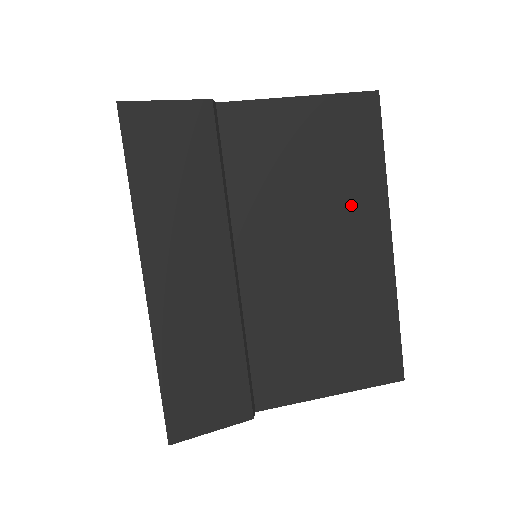
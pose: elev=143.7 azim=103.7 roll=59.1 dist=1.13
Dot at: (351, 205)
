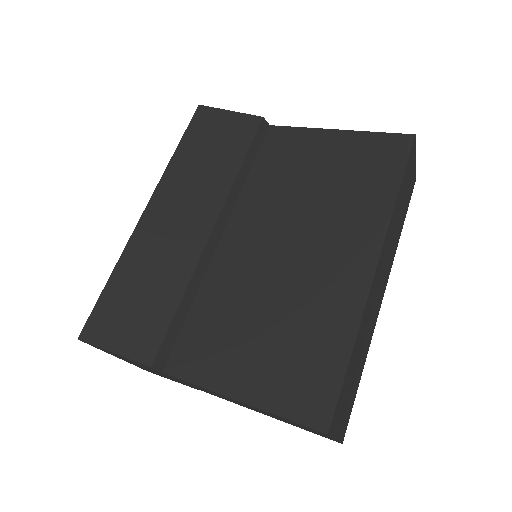
Dot at: (346, 219)
